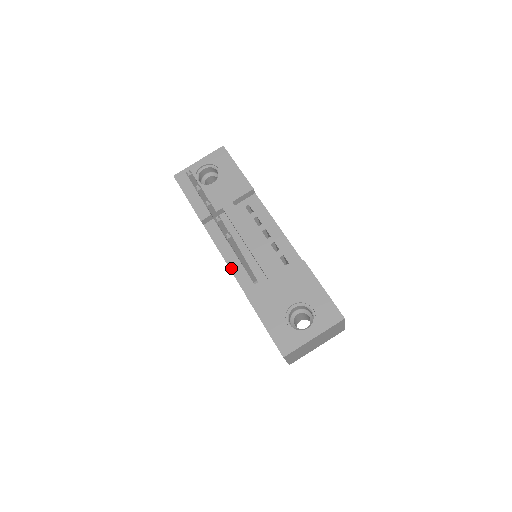
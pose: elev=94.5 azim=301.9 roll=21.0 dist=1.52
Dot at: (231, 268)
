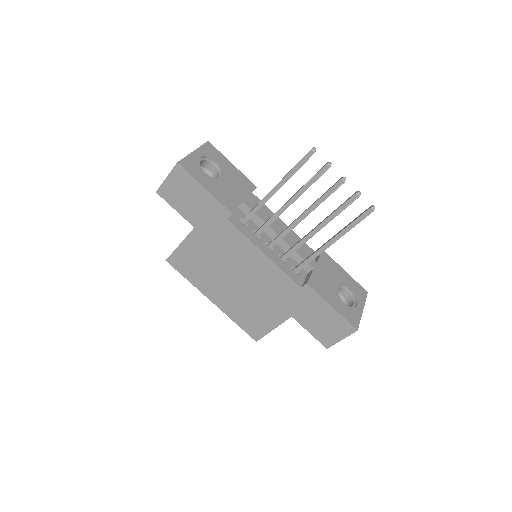
Dot at: (274, 261)
